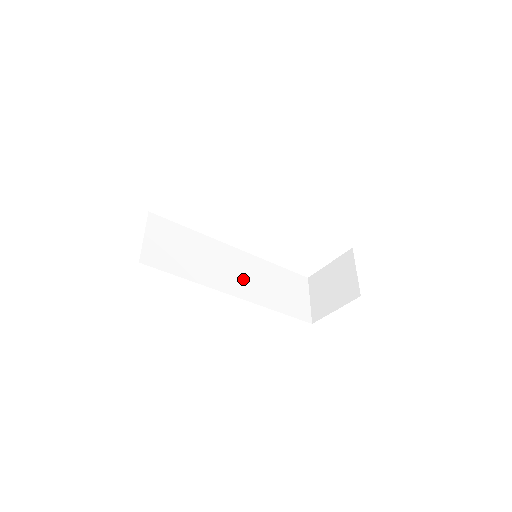
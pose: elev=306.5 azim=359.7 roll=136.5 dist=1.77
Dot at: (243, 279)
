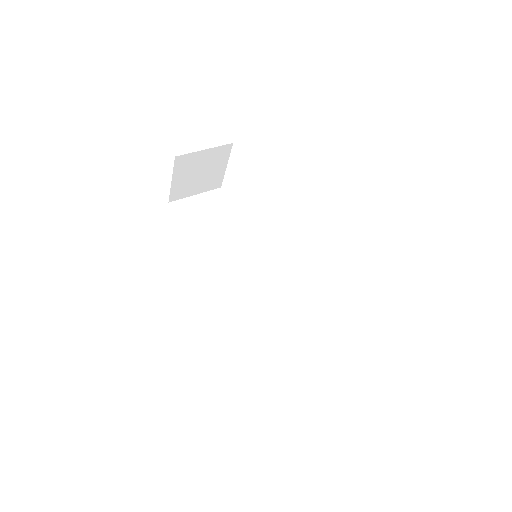
Dot at: (245, 284)
